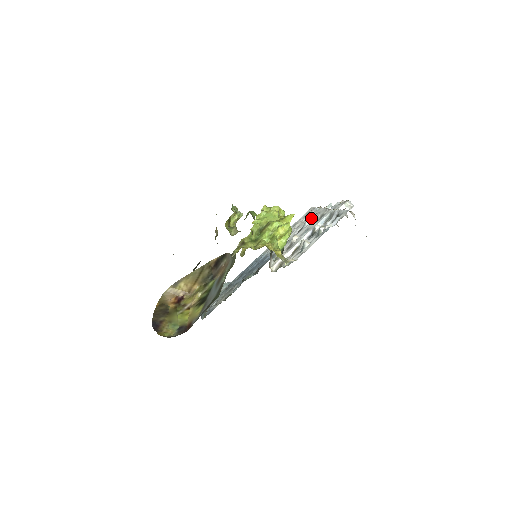
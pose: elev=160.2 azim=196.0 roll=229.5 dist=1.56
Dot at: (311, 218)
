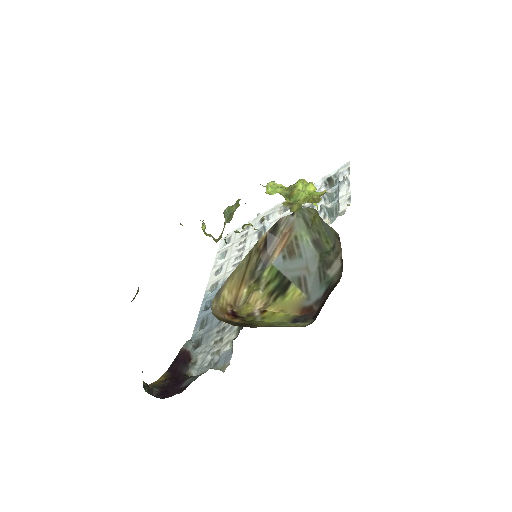
Dot at: (260, 223)
